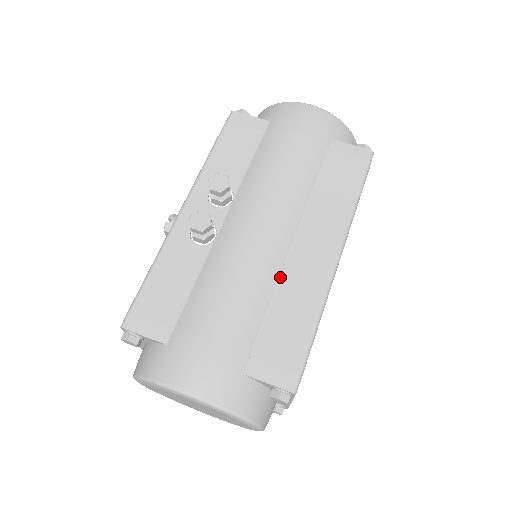
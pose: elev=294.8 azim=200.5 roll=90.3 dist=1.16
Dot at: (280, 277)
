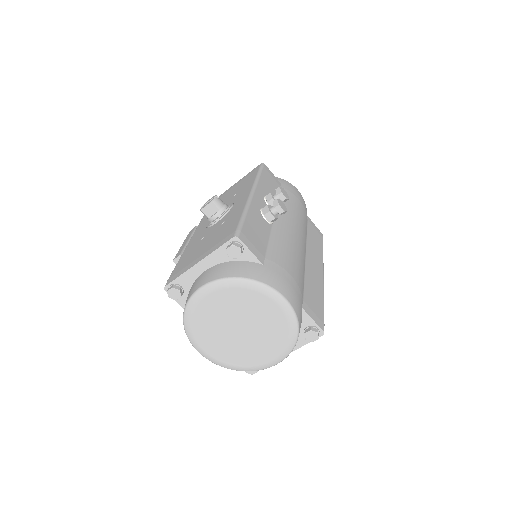
Dot at: (305, 267)
